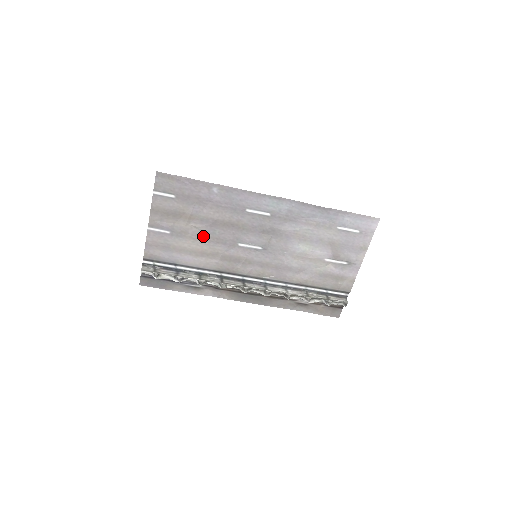
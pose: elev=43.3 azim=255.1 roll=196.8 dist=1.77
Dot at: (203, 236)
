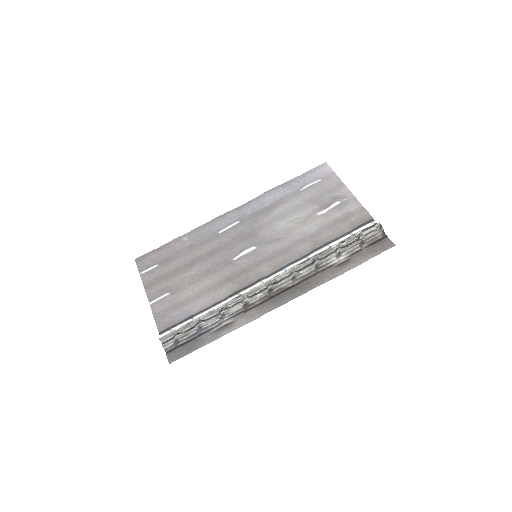
Dot at: (199, 276)
